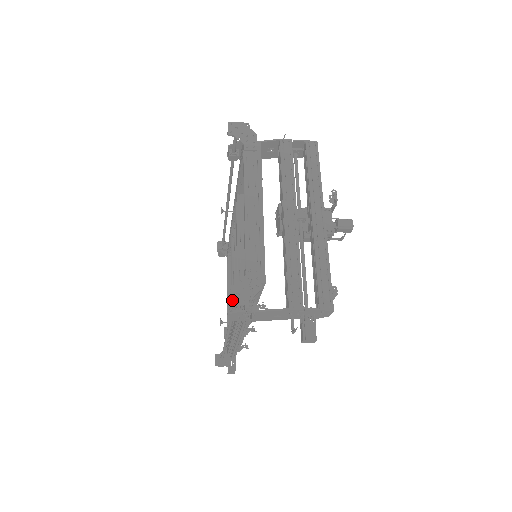
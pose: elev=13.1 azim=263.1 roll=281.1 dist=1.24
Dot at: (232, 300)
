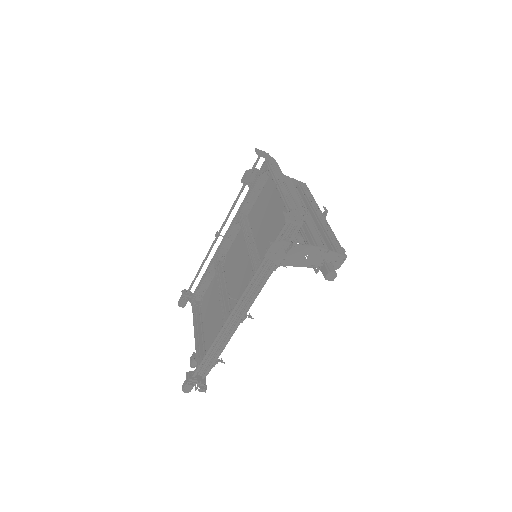
Dot at: (289, 217)
